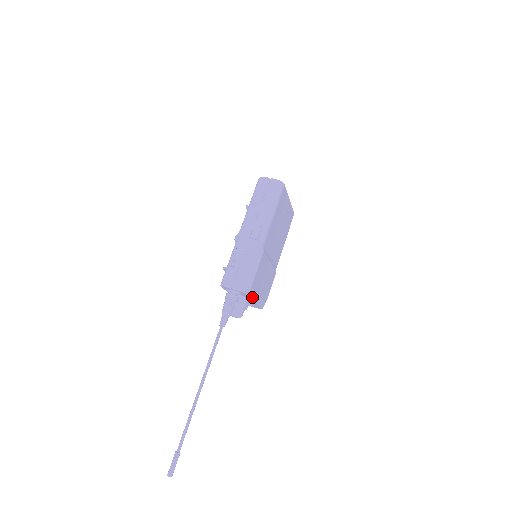
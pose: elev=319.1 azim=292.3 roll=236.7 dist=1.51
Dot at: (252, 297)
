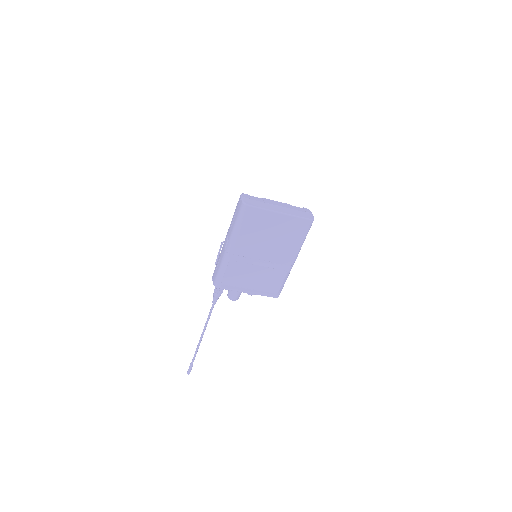
Dot at: (234, 290)
